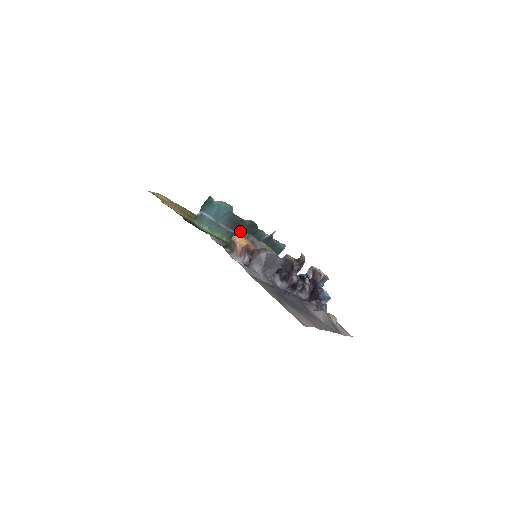
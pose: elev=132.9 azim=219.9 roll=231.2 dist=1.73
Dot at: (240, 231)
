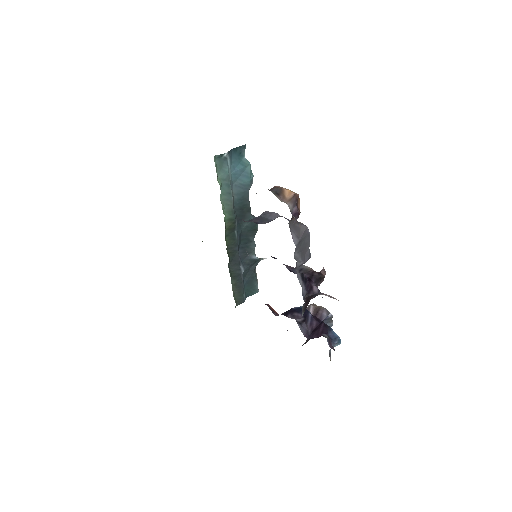
Dot at: (239, 224)
